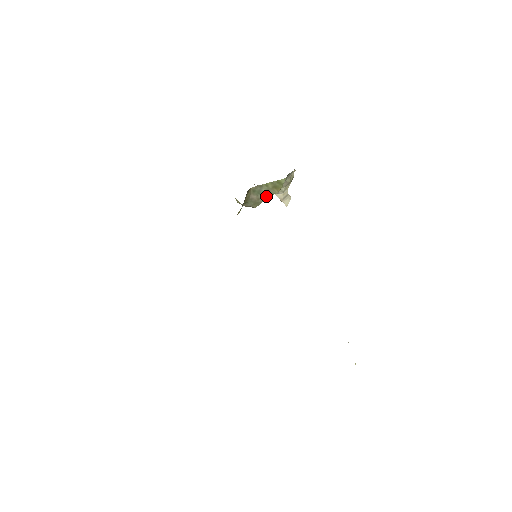
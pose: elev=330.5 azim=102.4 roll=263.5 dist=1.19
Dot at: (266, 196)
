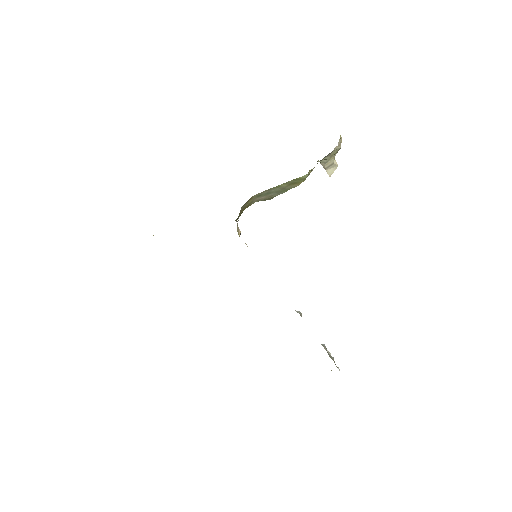
Dot at: (282, 191)
